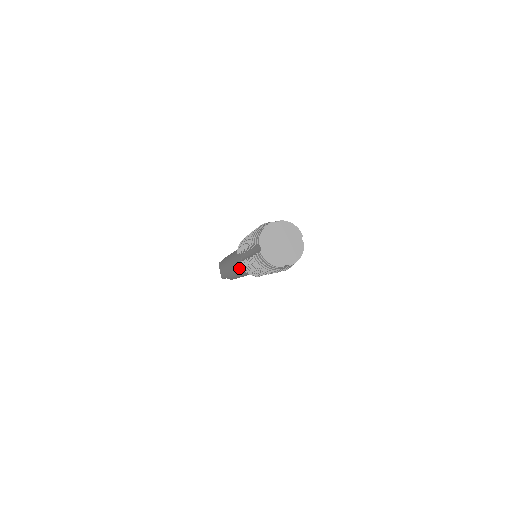
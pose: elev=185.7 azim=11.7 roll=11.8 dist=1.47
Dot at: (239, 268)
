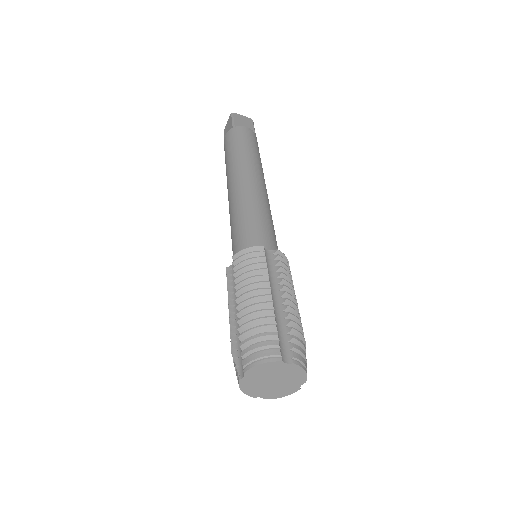
Dot at: occluded
